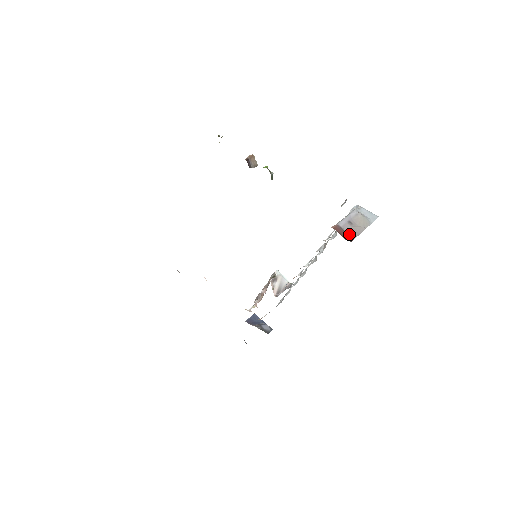
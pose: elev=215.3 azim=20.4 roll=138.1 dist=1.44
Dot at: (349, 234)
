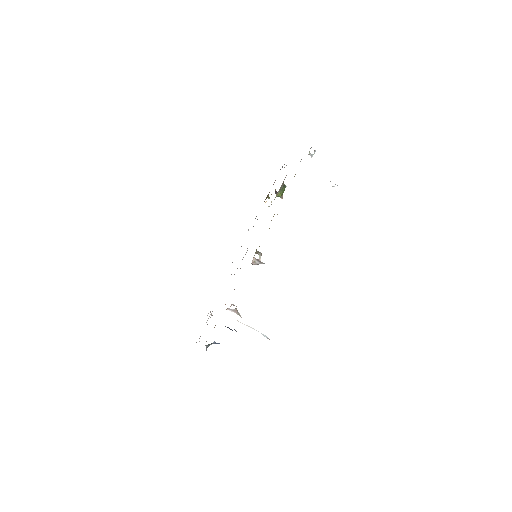
Dot at: occluded
